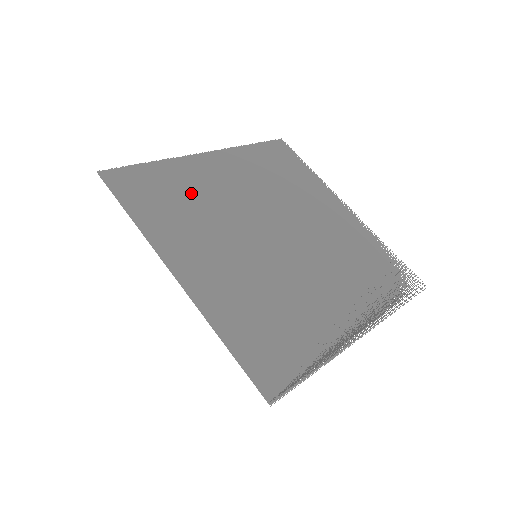
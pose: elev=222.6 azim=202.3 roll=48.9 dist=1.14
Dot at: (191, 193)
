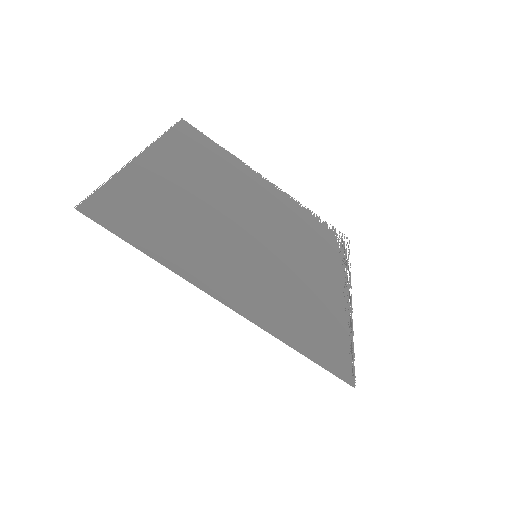
Dot at: (169, 206)
